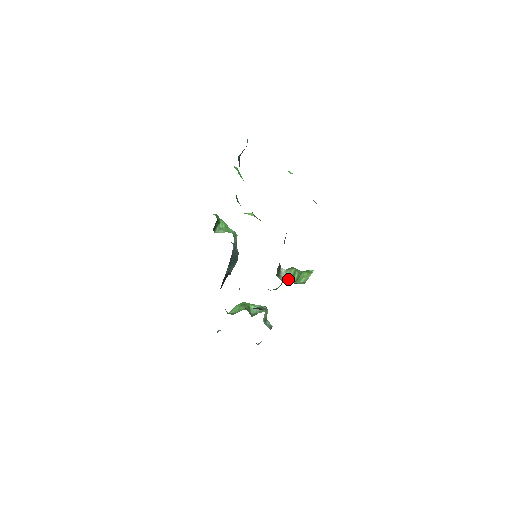
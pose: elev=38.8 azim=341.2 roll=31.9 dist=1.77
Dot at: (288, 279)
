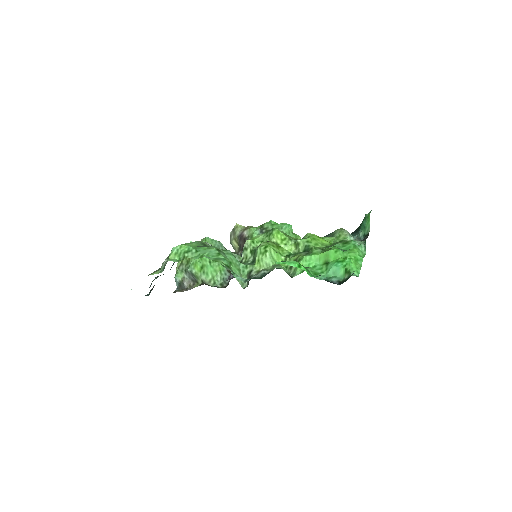
Dot at: occluded
